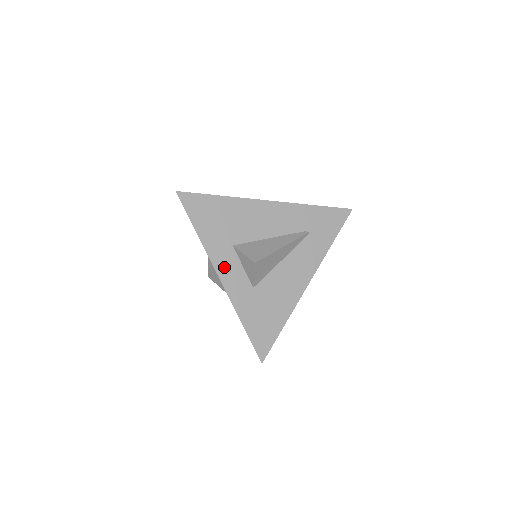
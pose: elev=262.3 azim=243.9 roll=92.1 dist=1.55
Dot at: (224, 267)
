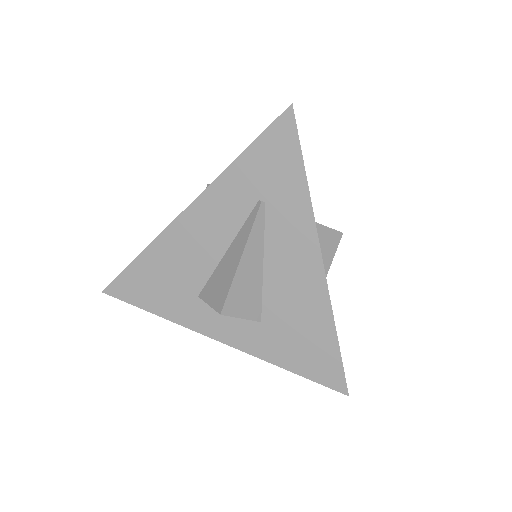
Dot at: (212, 326)
